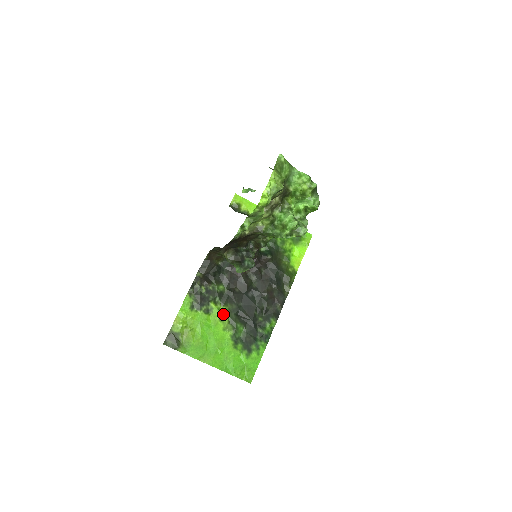
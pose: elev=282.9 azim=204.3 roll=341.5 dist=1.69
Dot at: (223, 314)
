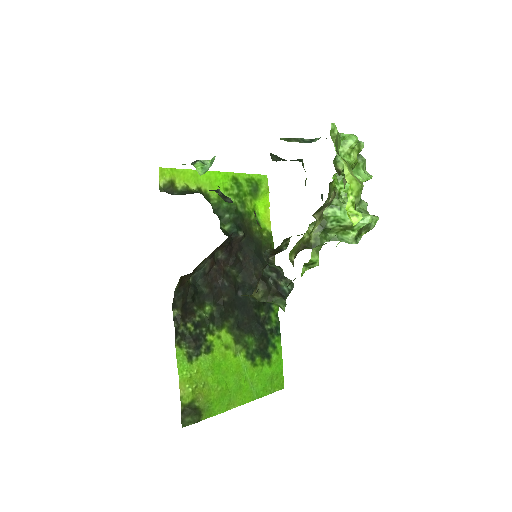
Dot at: (226, 339)
